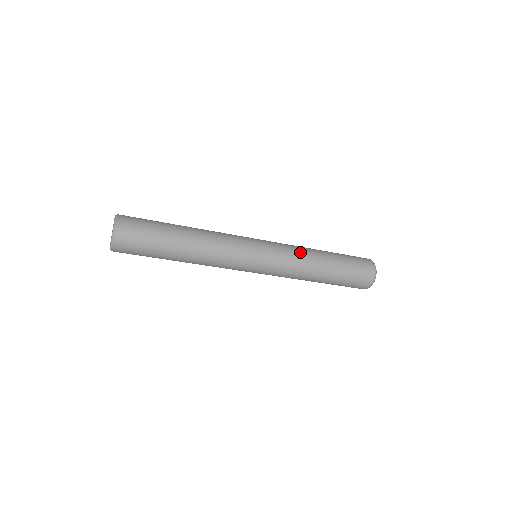
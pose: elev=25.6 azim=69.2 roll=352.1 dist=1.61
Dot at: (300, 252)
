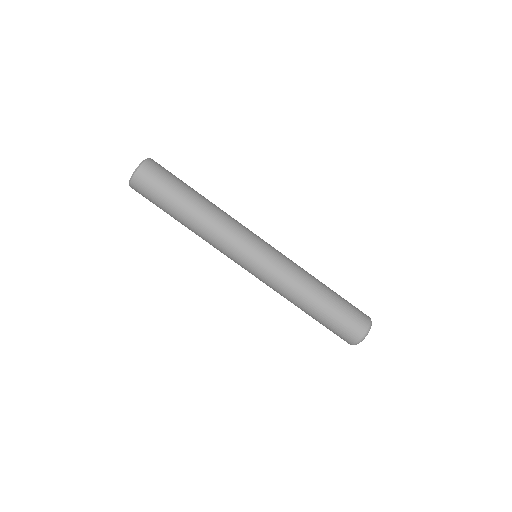
Dot at: (300, 267)
